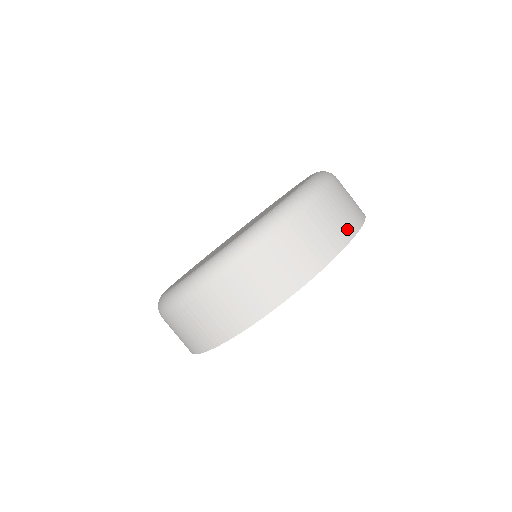
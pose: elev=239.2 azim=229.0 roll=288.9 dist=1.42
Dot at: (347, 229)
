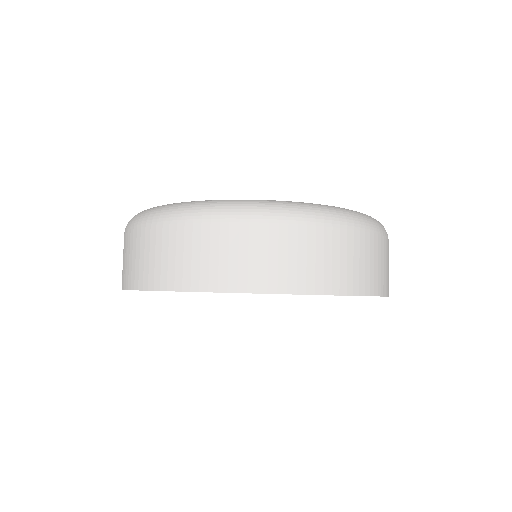
Dot at: (387, 284)
